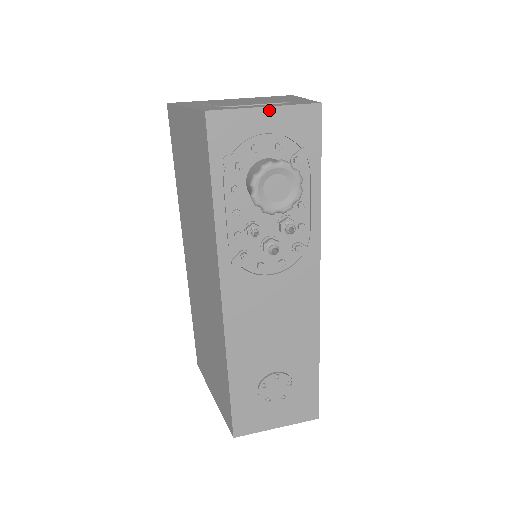
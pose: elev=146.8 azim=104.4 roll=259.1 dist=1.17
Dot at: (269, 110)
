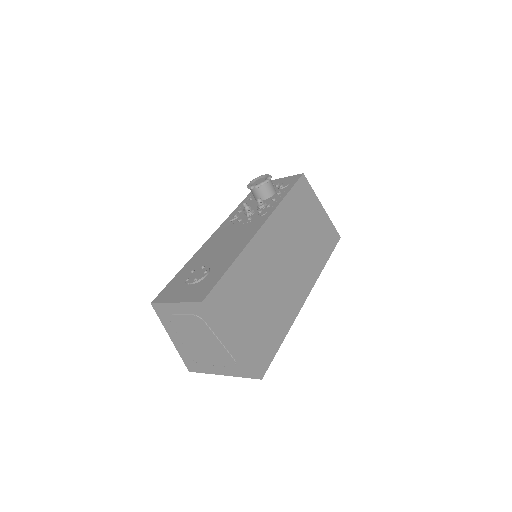
Dot at: (281, 179)
